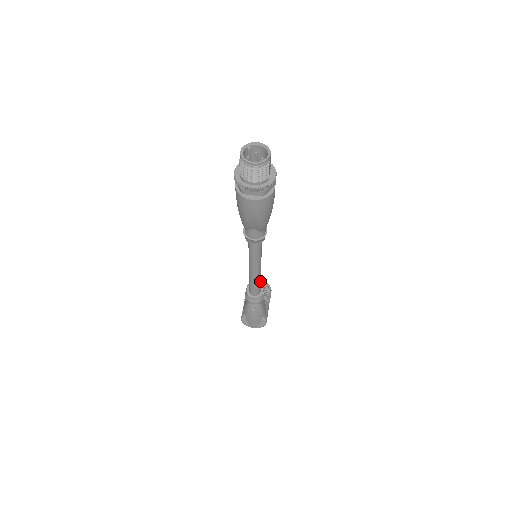
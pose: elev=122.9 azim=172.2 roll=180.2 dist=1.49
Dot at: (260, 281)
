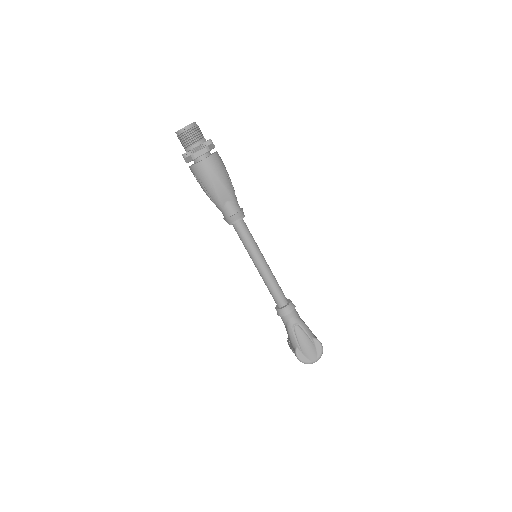
Dot at: (277, 283)
